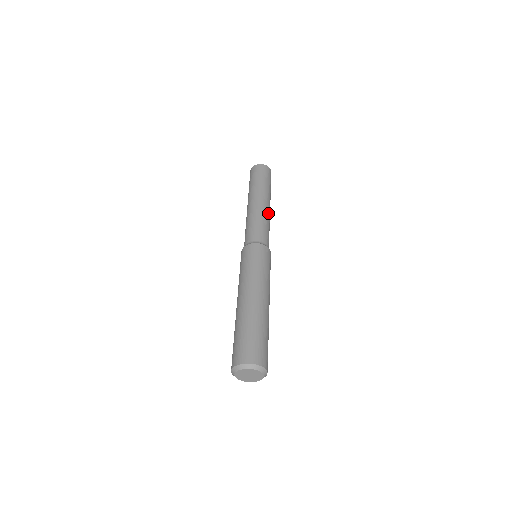
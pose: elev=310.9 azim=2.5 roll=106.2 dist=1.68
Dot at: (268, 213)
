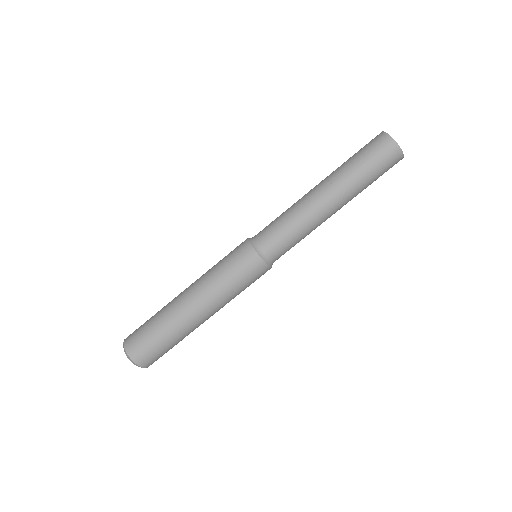
Dot at: (321, 221)
